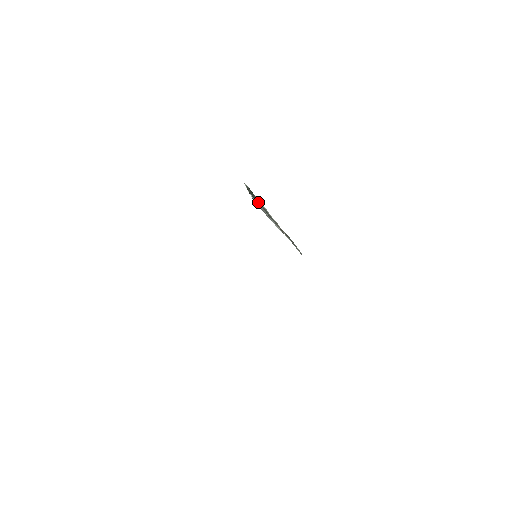
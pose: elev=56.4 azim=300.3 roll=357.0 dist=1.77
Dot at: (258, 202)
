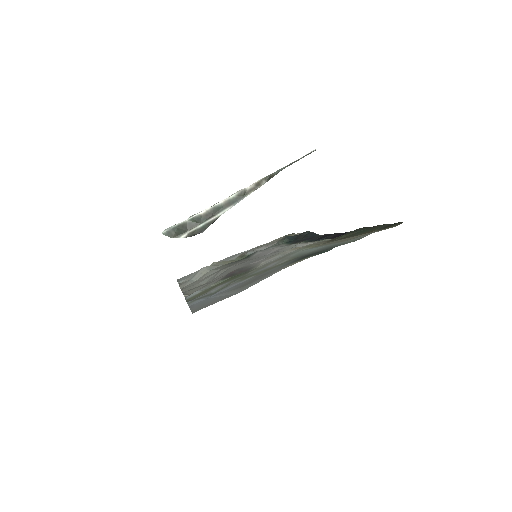
Dot at: (196, 223)
